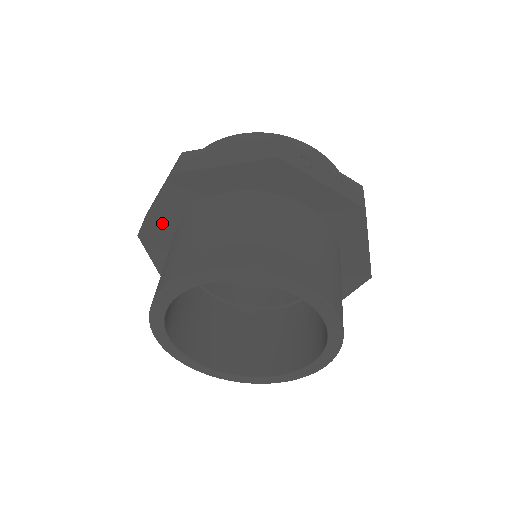
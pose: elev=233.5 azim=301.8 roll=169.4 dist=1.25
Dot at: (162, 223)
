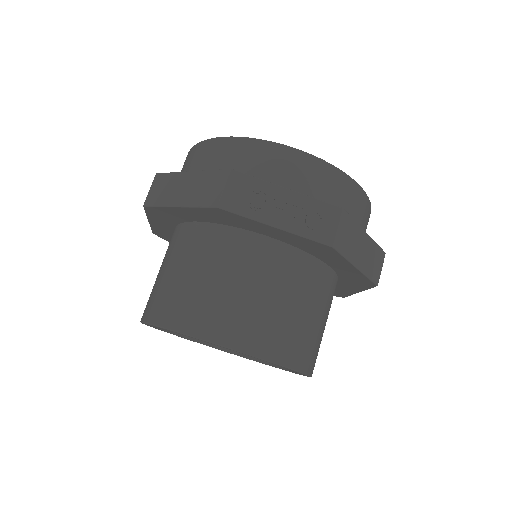
Dot at: (163, 230)
